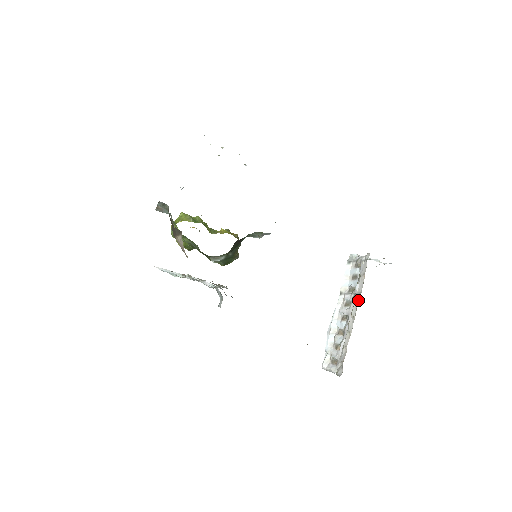
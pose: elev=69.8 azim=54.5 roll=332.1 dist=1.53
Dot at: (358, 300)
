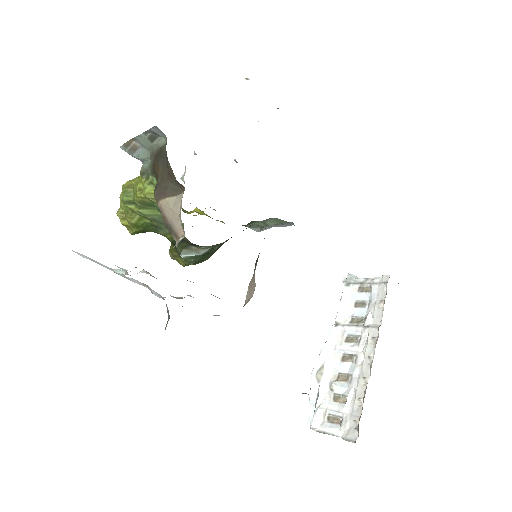
Dot at: (376, 335)
